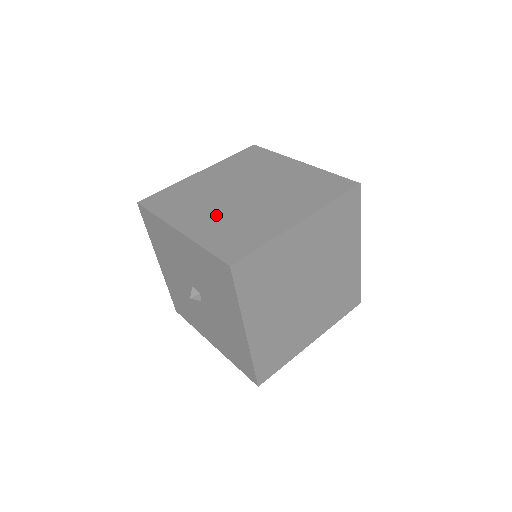
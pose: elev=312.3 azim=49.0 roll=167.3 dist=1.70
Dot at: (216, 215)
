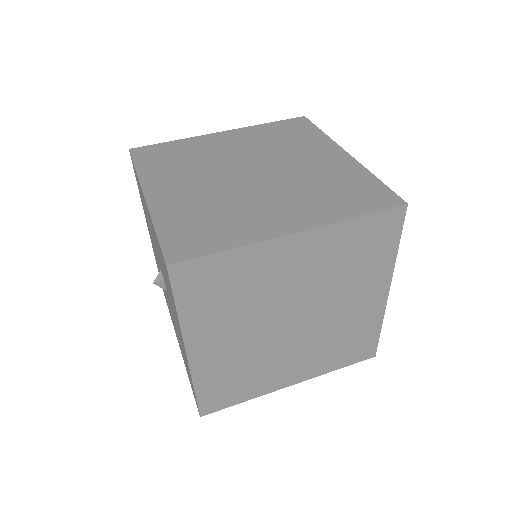
Dot at: (200, 191)
